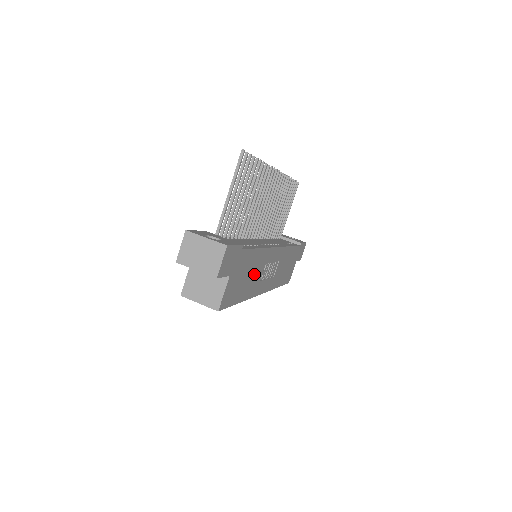
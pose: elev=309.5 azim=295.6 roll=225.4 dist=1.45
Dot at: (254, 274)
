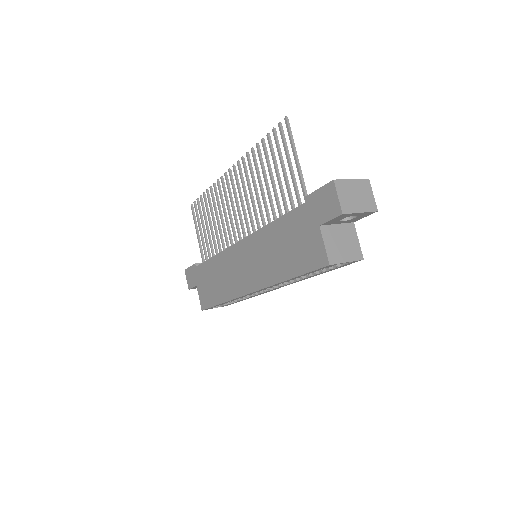
Dot at: occluded
